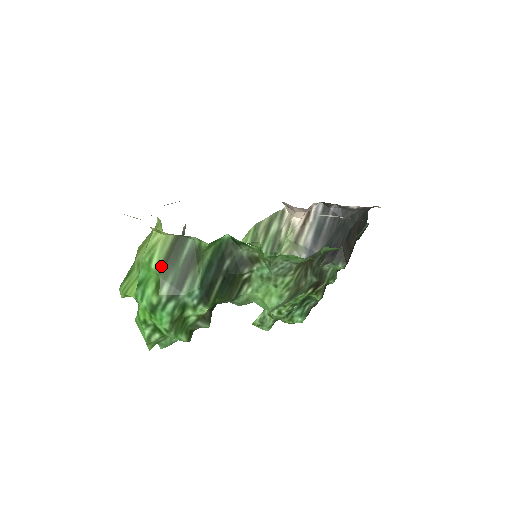
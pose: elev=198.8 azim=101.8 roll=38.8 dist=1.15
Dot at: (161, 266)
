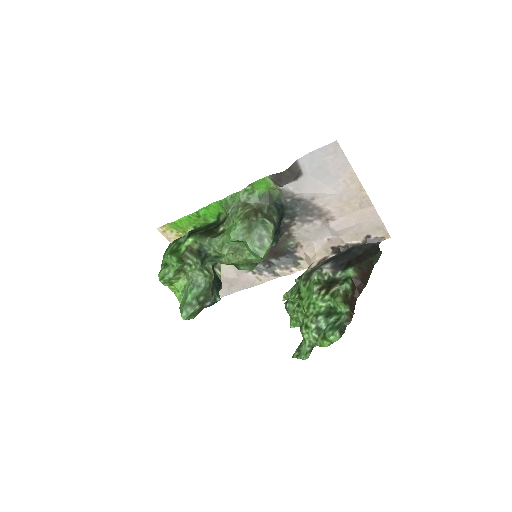
Dot at: occluded
